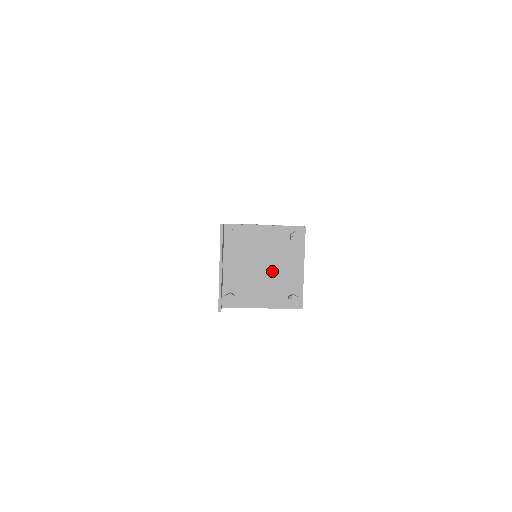
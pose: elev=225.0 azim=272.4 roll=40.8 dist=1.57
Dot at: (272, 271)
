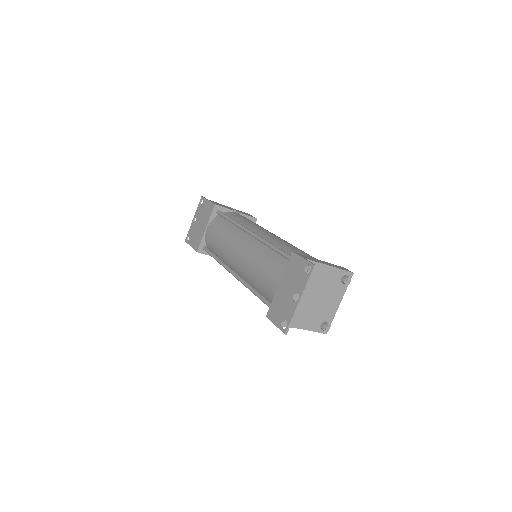
Dot at: (320, 302)
